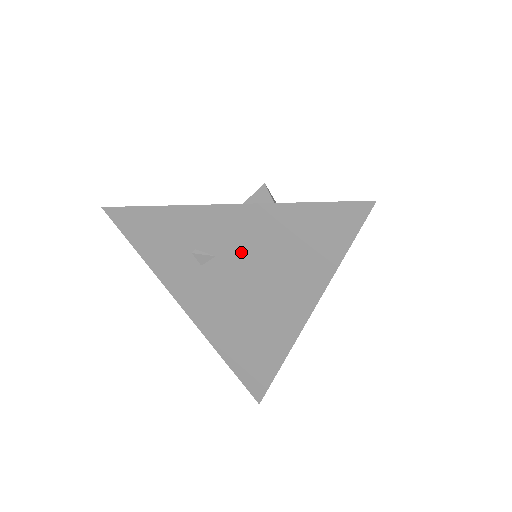
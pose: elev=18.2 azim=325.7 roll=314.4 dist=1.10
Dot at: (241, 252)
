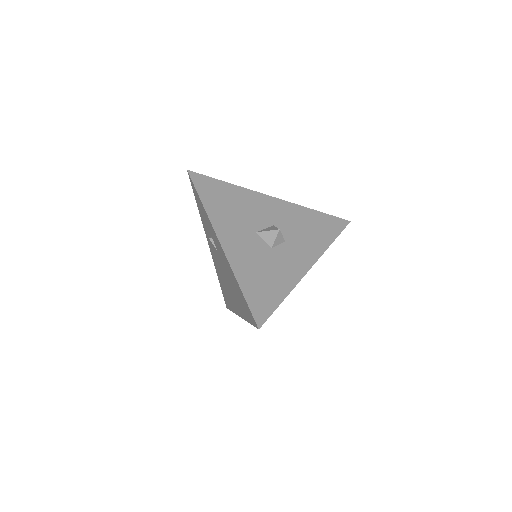
Dot at: (224, 265)
